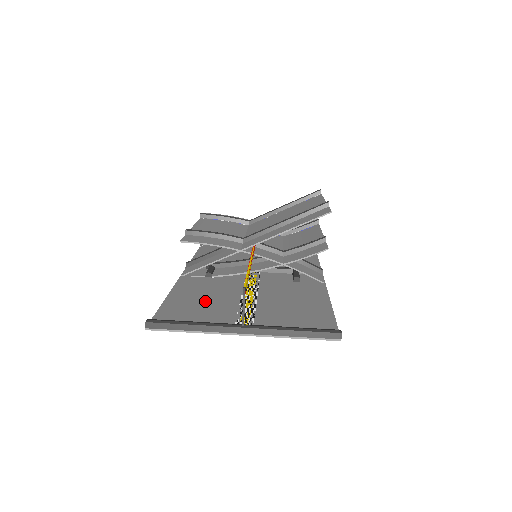
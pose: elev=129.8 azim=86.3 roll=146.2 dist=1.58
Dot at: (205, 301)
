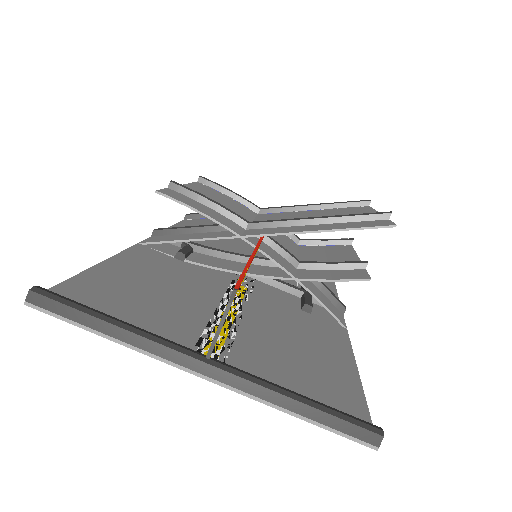
Dot at: (158, 291)
